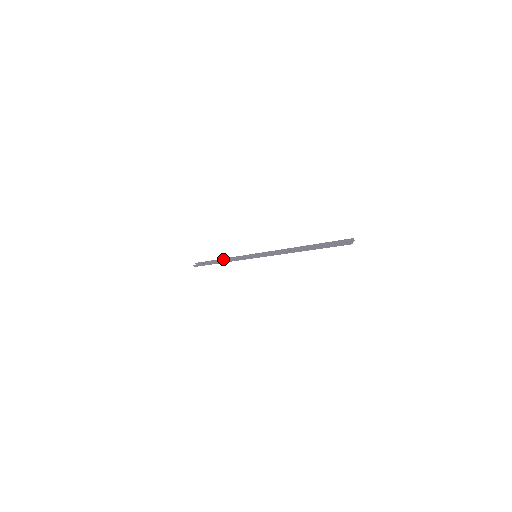
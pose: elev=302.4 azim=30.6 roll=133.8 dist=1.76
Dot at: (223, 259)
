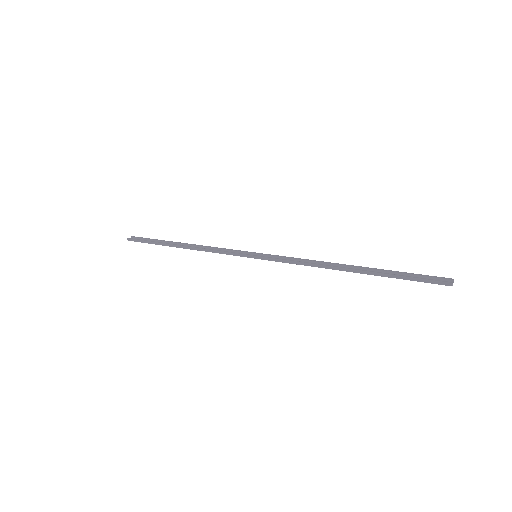
Dot at: (189, 244)
